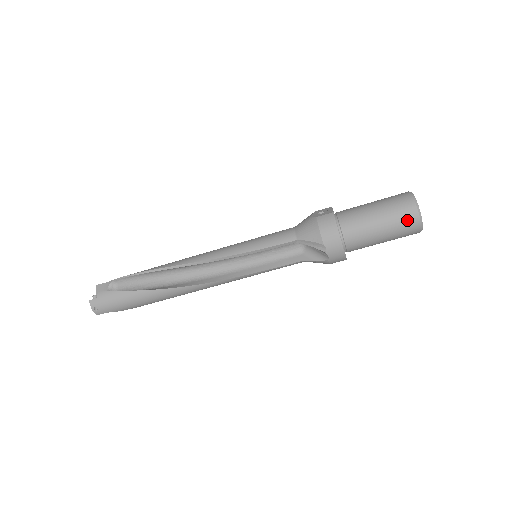
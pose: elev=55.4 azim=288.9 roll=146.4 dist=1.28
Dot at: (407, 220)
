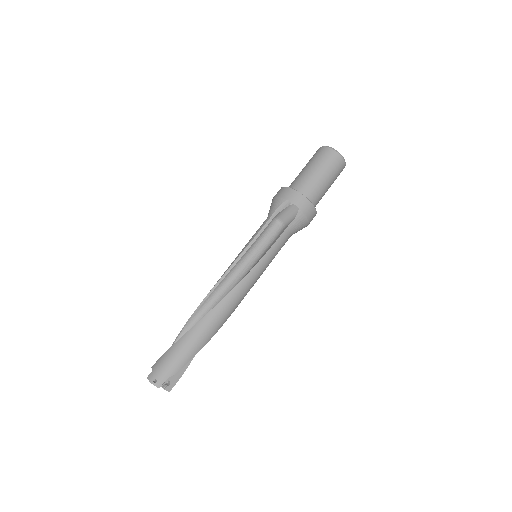
Dot at: (325, 155)
